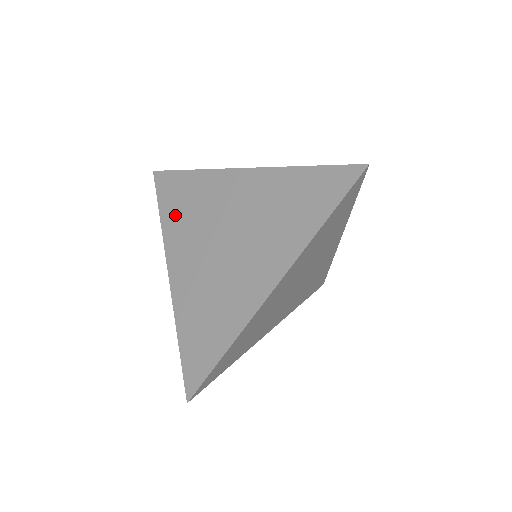
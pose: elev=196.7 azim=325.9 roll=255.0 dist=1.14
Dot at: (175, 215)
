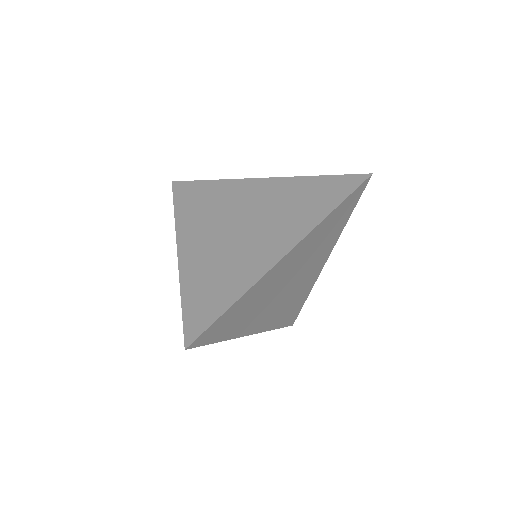
Dot at: (191, 209)
